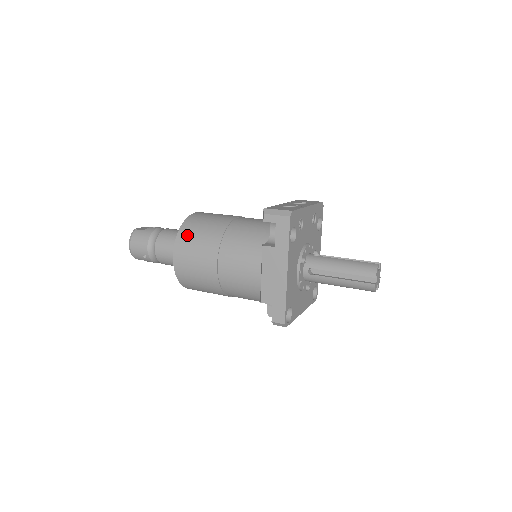
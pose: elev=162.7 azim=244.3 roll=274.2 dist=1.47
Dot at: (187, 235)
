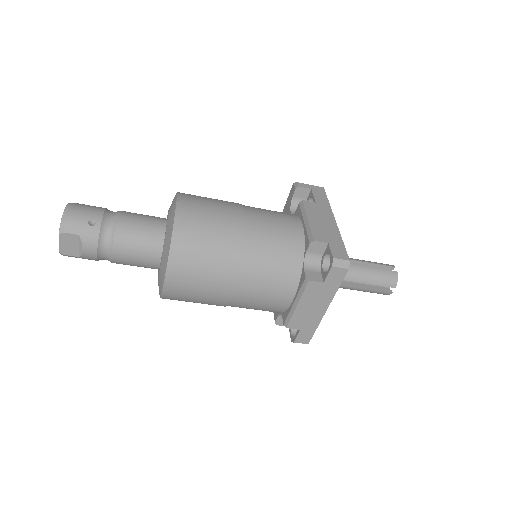
Dot at: occluded
